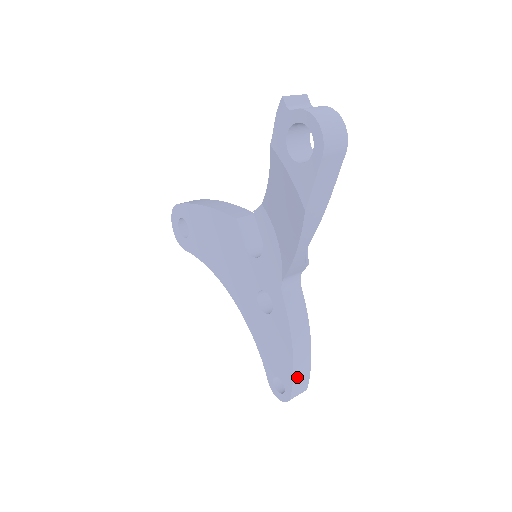
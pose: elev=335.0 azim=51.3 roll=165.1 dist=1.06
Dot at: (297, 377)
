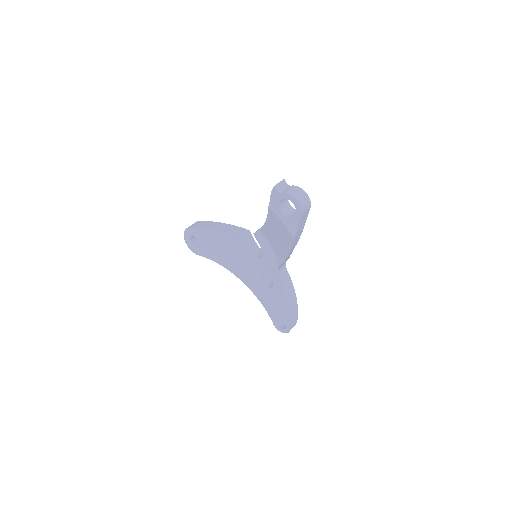
Dot at: (292, 318)
